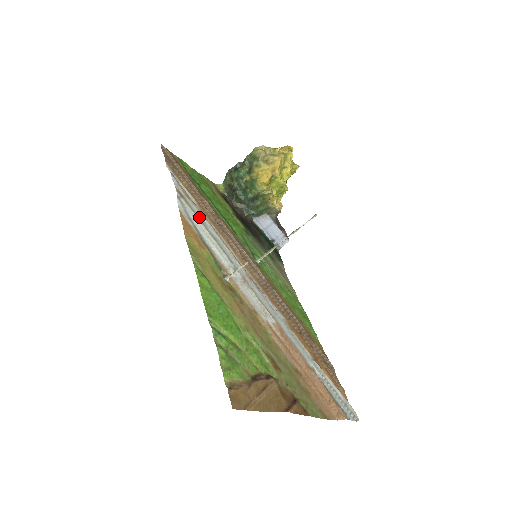
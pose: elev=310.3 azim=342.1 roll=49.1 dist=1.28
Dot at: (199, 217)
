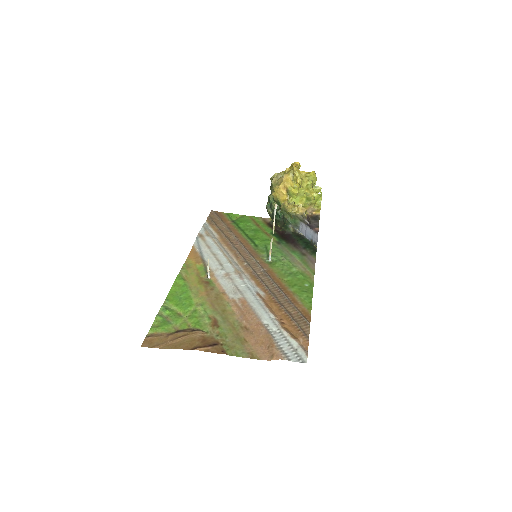
Dot at: (209, 245)
